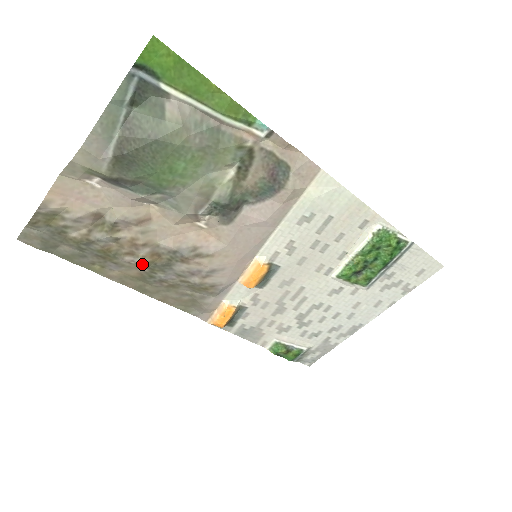
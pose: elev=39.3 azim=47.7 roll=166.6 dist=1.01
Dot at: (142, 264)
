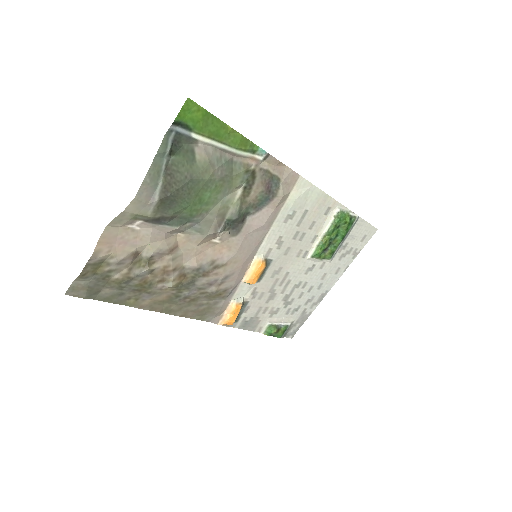
Dot at: (172, 287)
